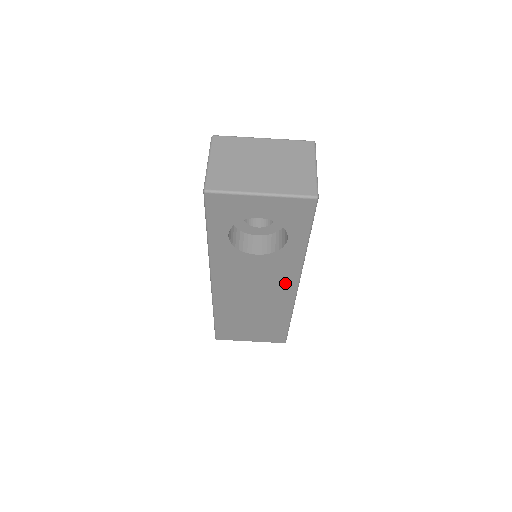
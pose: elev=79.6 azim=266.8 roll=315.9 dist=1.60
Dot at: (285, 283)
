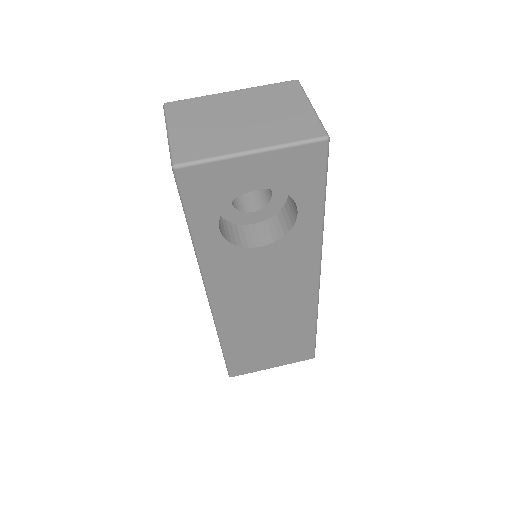
Dot at: (303, 278)
